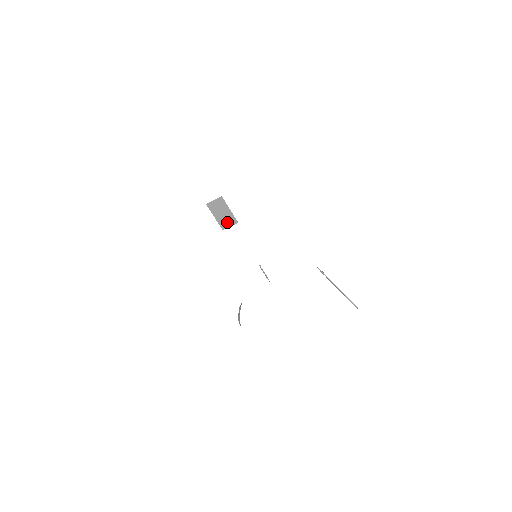
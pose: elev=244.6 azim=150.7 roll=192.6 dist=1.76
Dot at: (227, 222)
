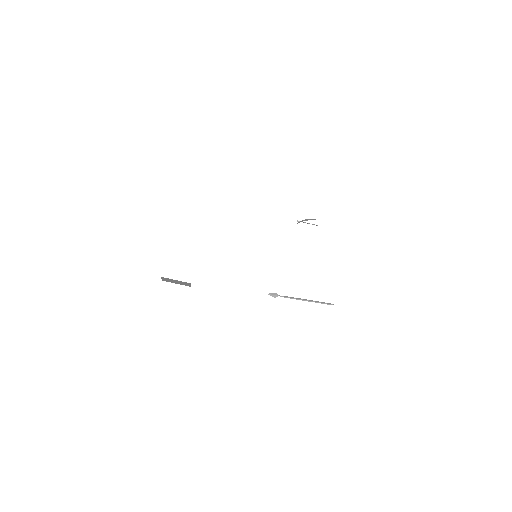
Dot at: (186, 284)
